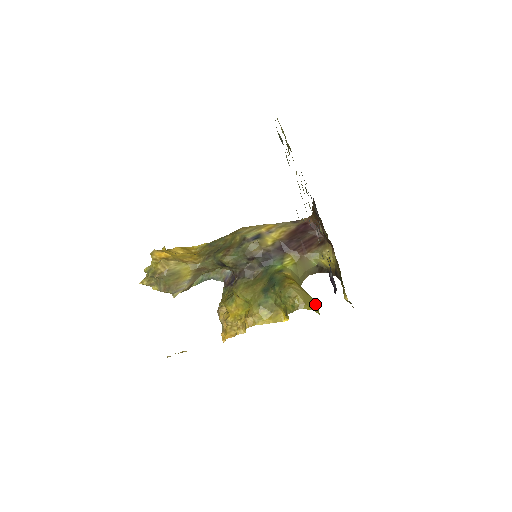
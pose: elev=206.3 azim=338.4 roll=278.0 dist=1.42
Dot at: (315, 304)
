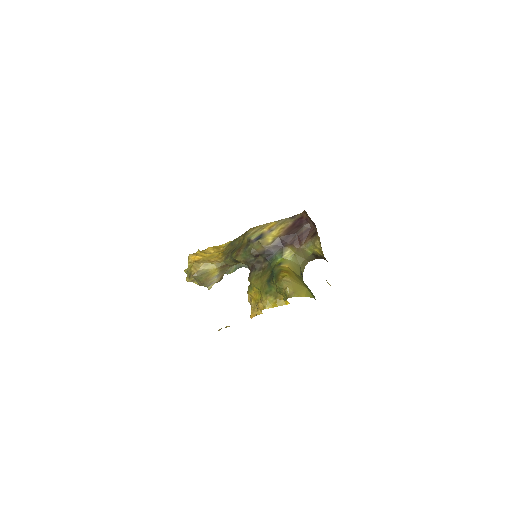
Dot at: (306, 291)
